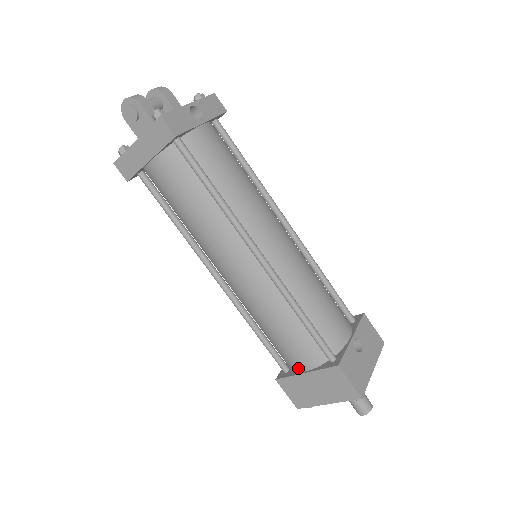
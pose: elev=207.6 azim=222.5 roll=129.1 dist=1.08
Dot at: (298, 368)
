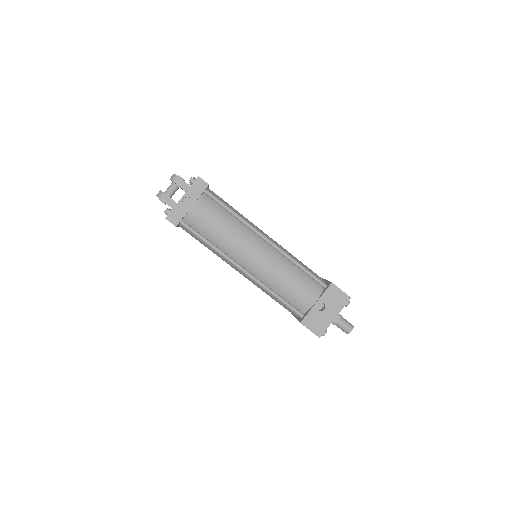
Dot at: occluded
